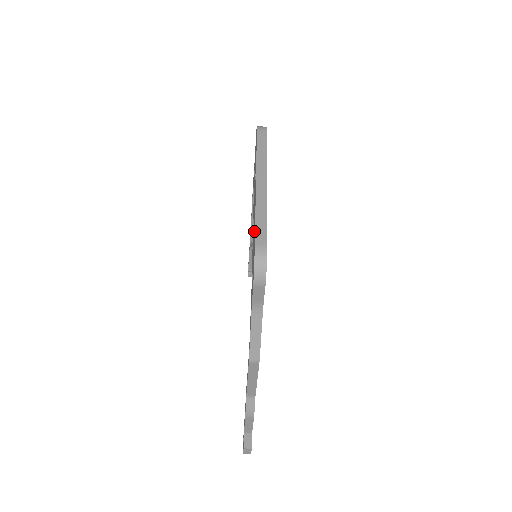
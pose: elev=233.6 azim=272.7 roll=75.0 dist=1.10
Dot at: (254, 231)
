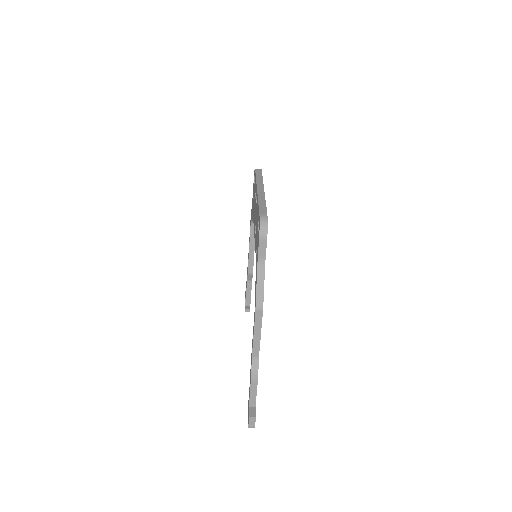
Dot at: (257, 214)
